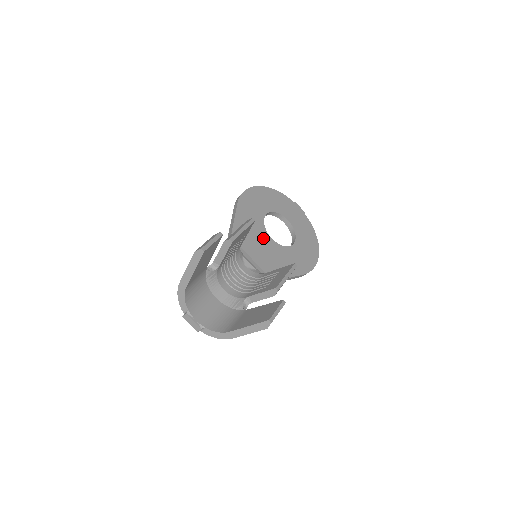
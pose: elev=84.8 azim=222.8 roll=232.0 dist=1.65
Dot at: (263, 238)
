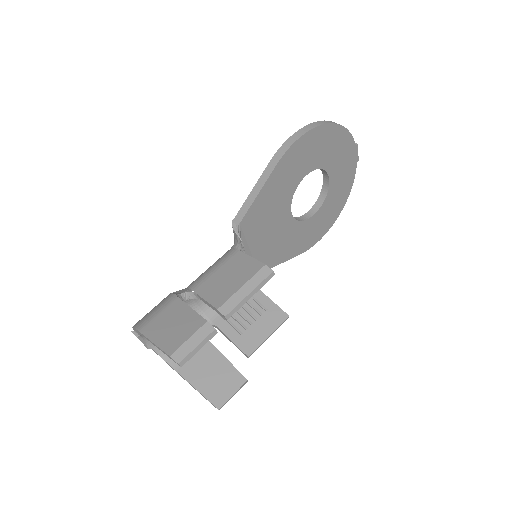
Dot at: (281, 215)
